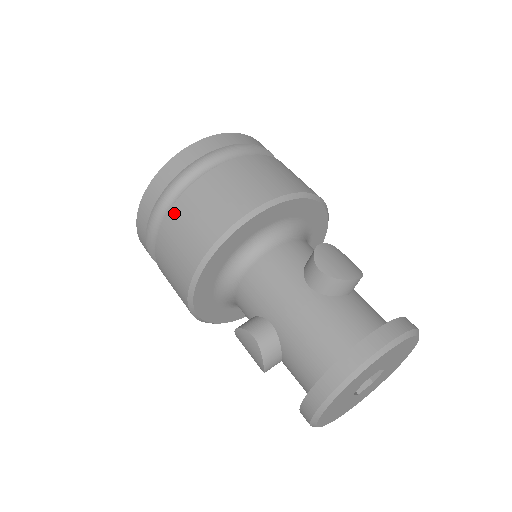
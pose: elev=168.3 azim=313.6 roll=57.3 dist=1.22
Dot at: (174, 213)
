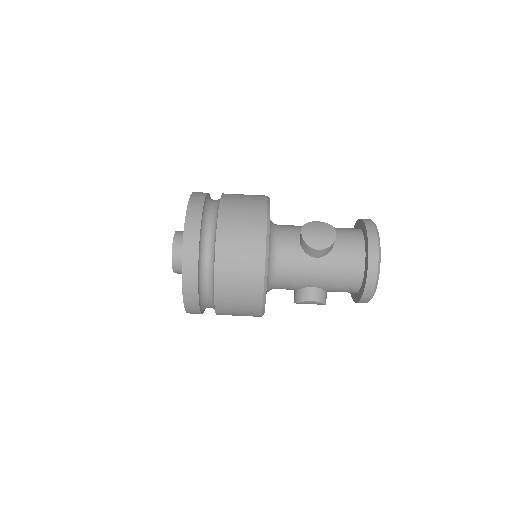
Dot at: (220, 297)
